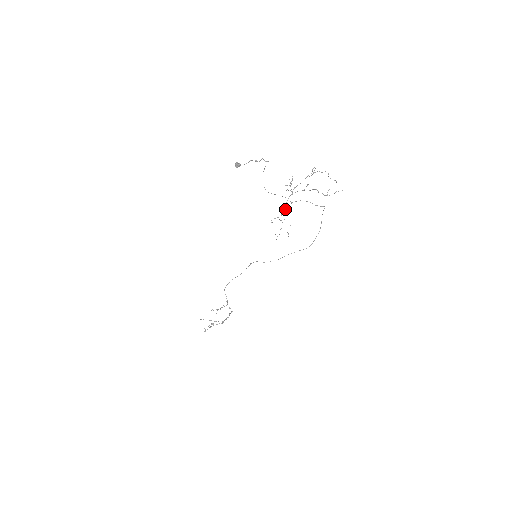
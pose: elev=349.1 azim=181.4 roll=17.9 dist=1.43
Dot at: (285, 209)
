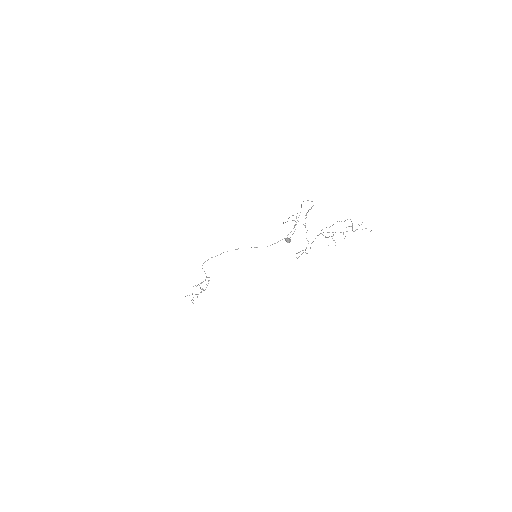
Dot at: occluded
